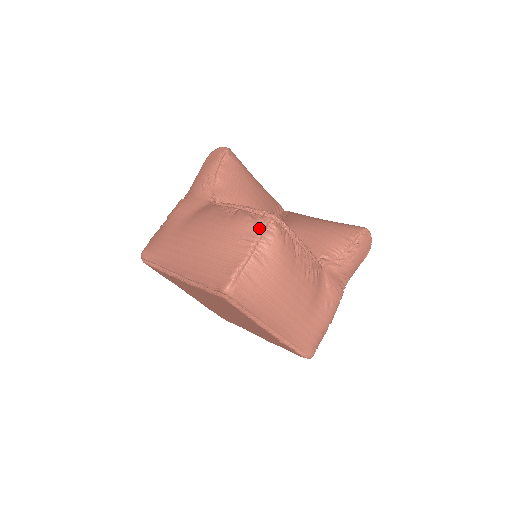
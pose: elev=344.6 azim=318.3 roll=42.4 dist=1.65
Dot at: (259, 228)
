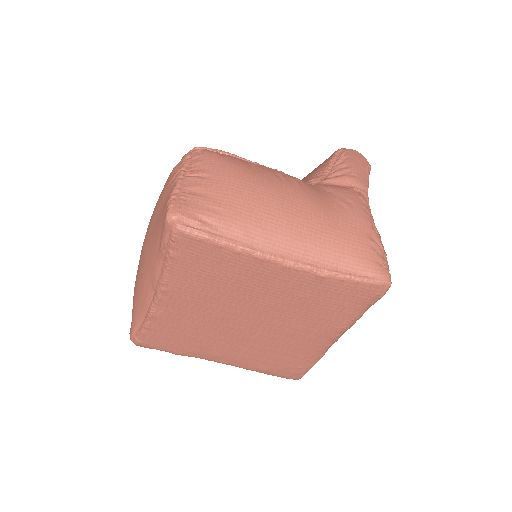
Dot at: (182, 160)
